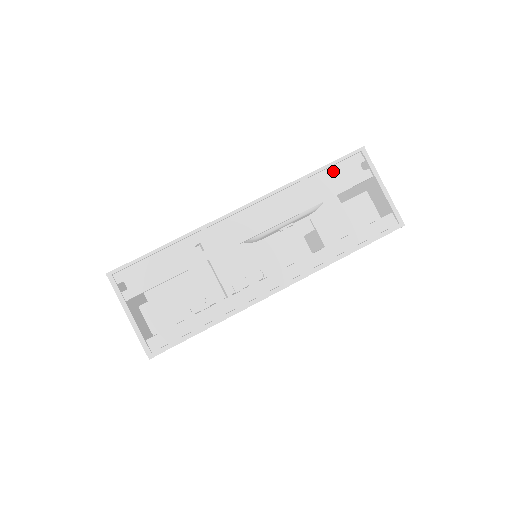
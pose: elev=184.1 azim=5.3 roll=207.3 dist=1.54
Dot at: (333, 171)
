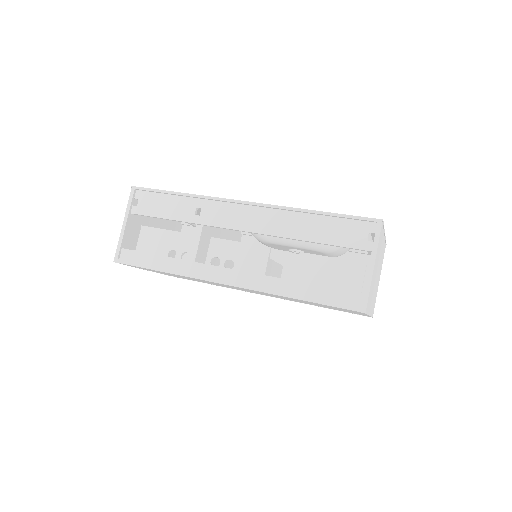
Dot at: (340, 223)
